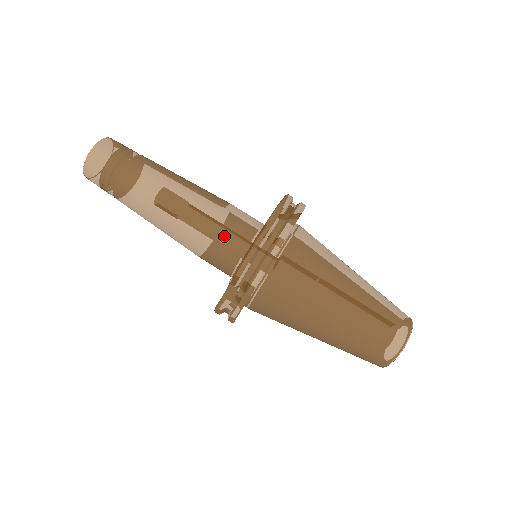
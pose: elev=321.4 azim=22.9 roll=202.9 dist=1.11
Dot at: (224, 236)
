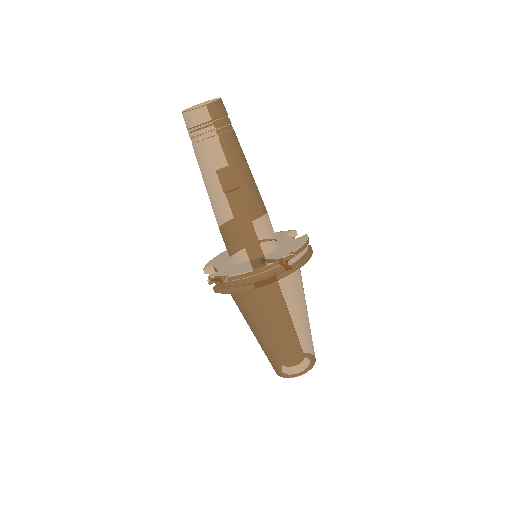
Dot at: (234, 240)
